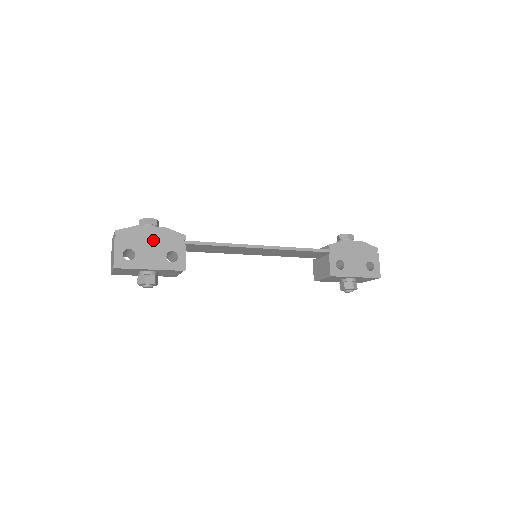
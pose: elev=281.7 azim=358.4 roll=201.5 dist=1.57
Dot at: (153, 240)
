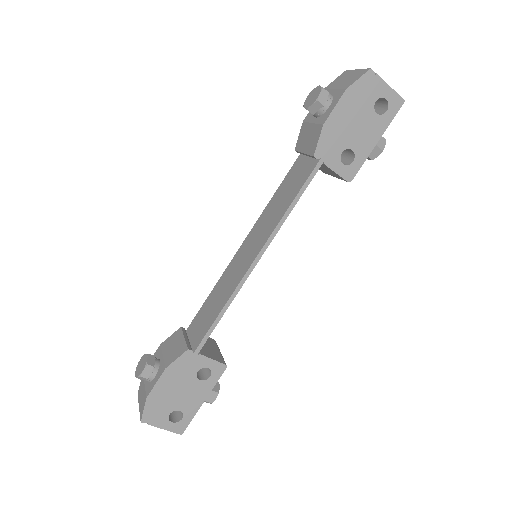
Dot at: (173, 387)
